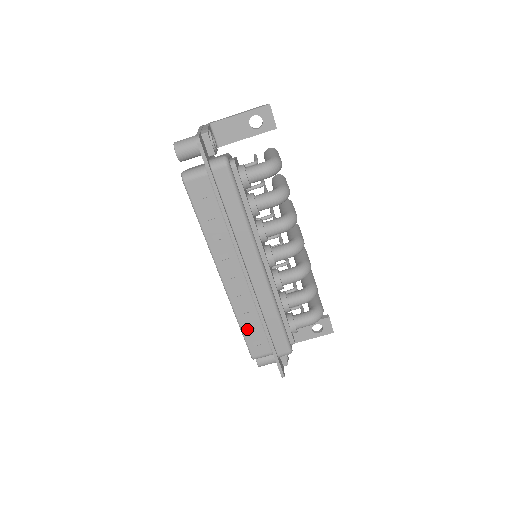
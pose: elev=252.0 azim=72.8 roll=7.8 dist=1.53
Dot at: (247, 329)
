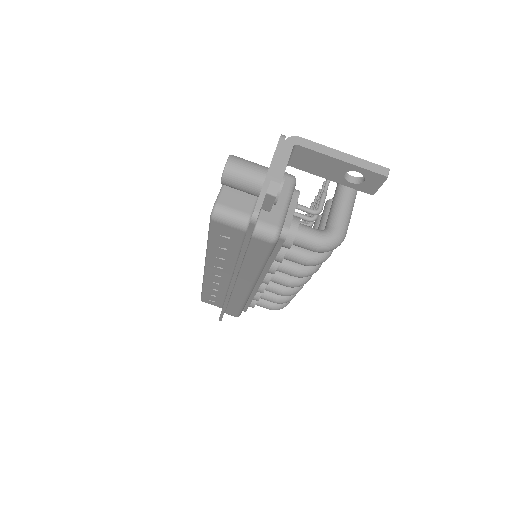
Dot at: (208, 293)
